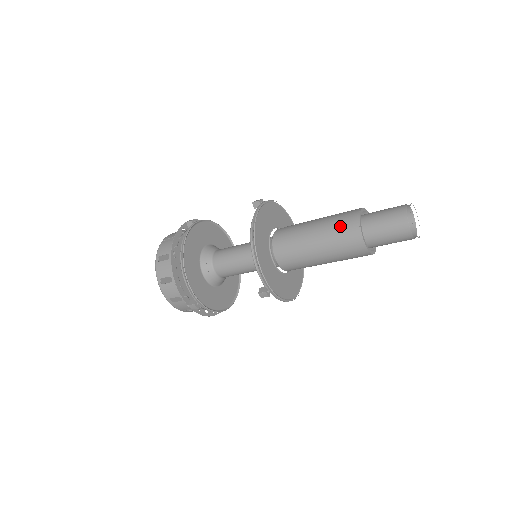
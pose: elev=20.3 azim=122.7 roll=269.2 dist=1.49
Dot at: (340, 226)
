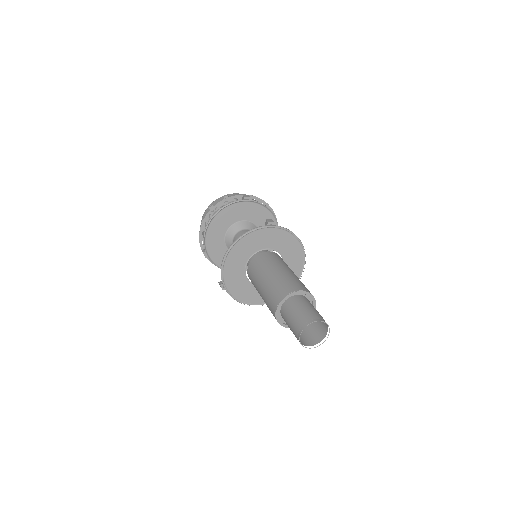
Dot at: (276, 289)
